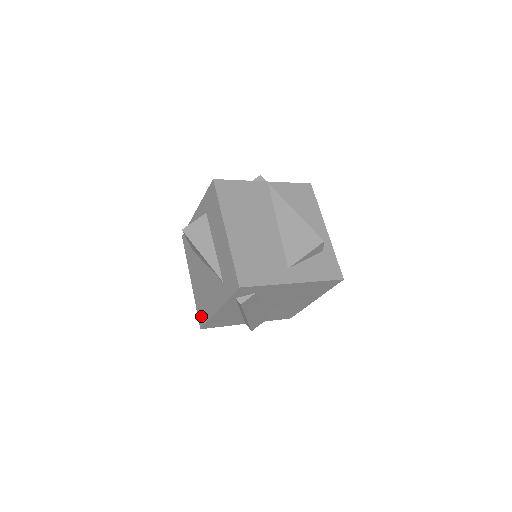
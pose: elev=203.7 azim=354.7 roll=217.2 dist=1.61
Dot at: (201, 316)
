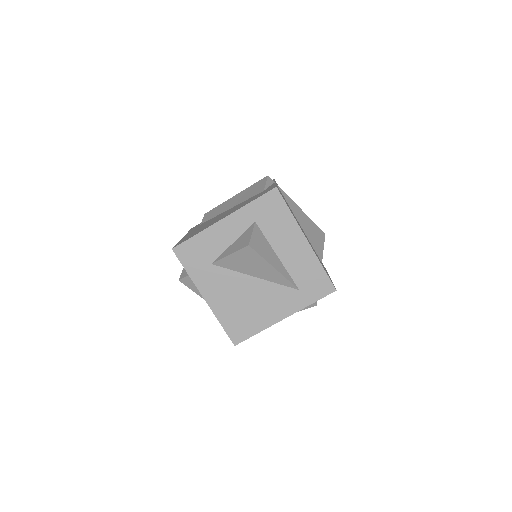
Dot at: (238, 332)
